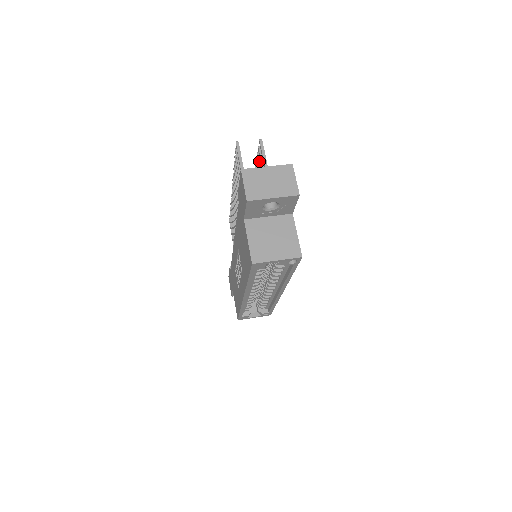
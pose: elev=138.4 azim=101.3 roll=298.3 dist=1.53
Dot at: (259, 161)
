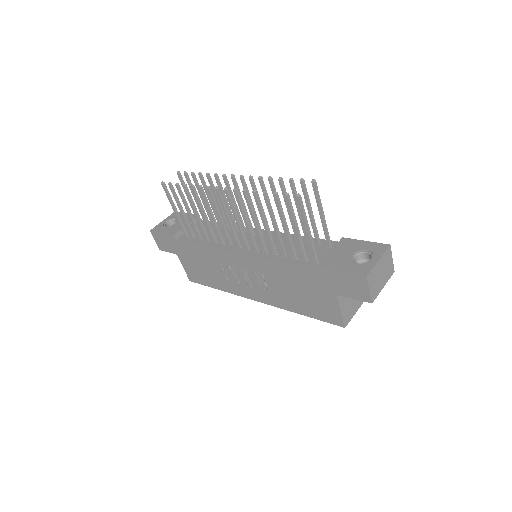
Dot at: (294, 190)
